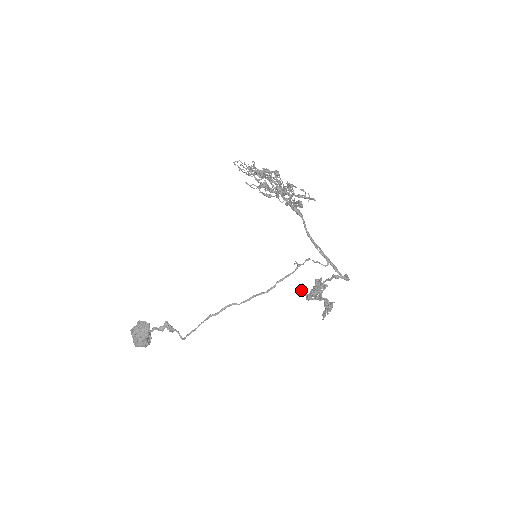
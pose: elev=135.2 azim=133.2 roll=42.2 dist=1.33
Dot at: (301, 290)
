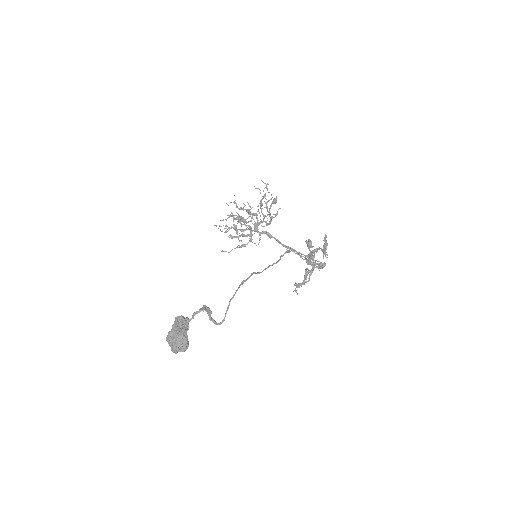
Dot at: (297, 284)
